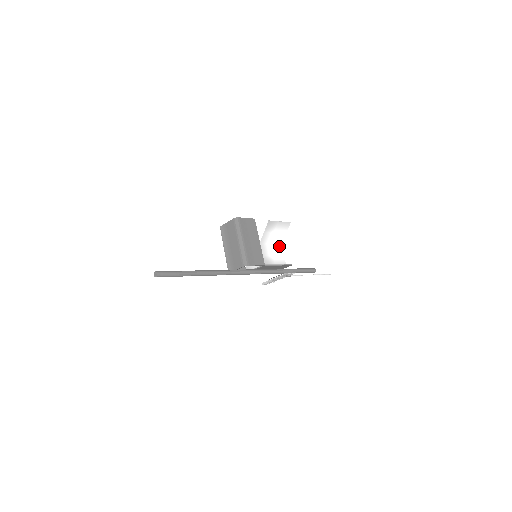
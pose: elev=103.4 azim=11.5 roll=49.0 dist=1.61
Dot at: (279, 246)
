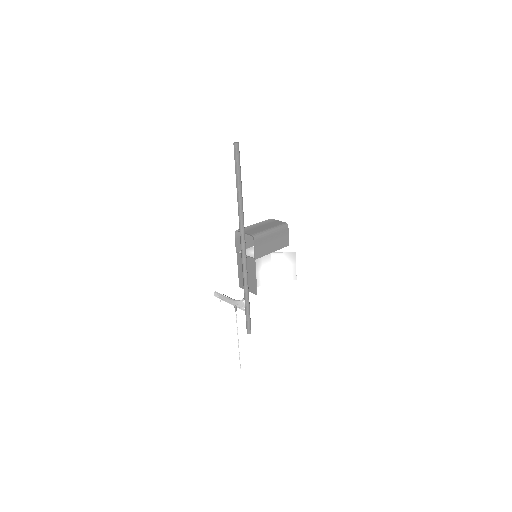
Dot at: (270, 277)
